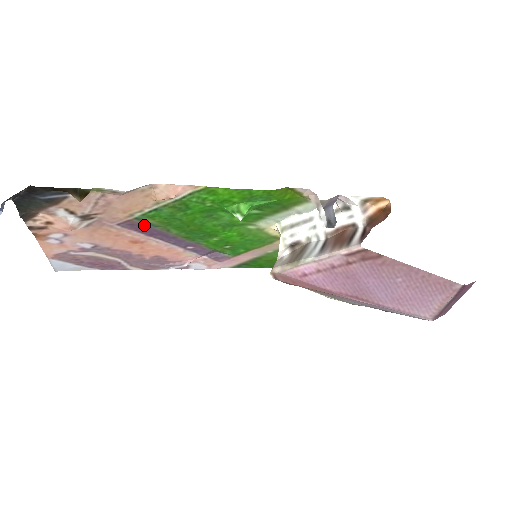
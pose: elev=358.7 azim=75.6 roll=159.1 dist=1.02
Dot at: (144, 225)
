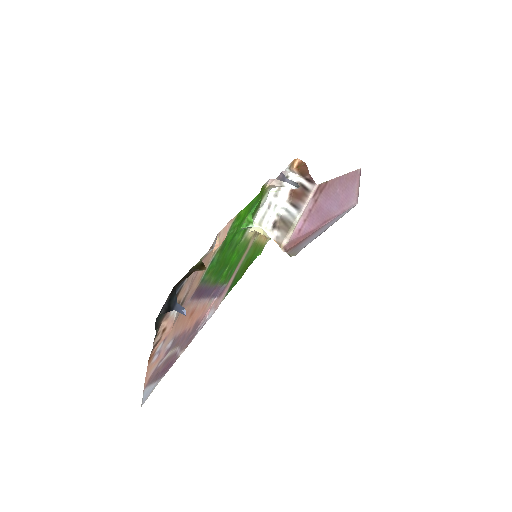
Dot at: (201, 287)
